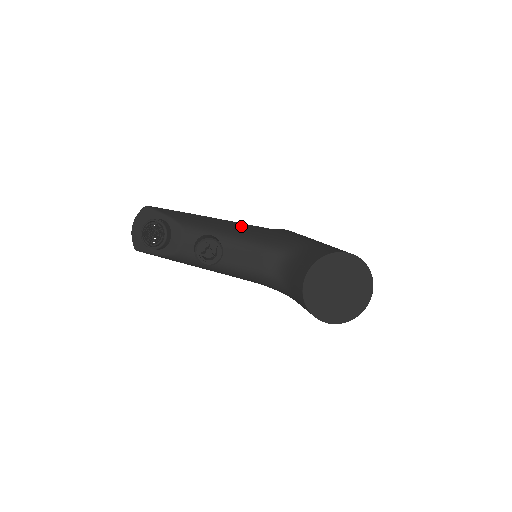
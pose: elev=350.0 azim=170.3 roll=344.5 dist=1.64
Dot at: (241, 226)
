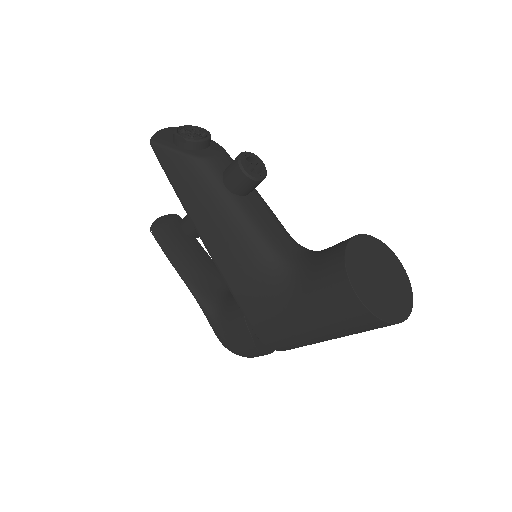
Dot at: occluded
